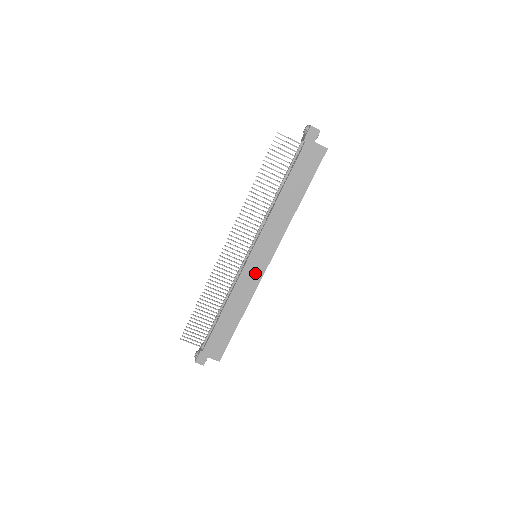
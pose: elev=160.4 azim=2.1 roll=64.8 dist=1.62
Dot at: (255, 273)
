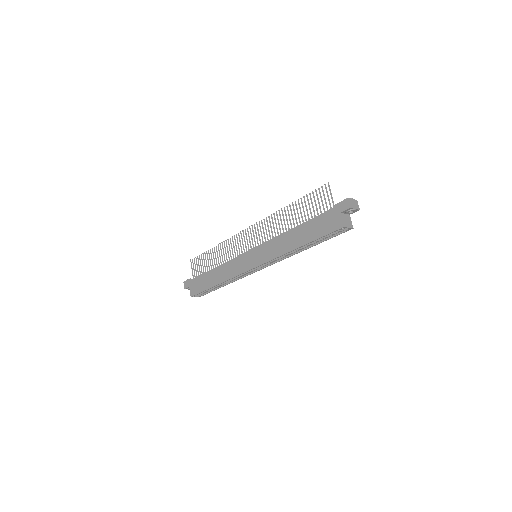
Dot at: (244, 265)
